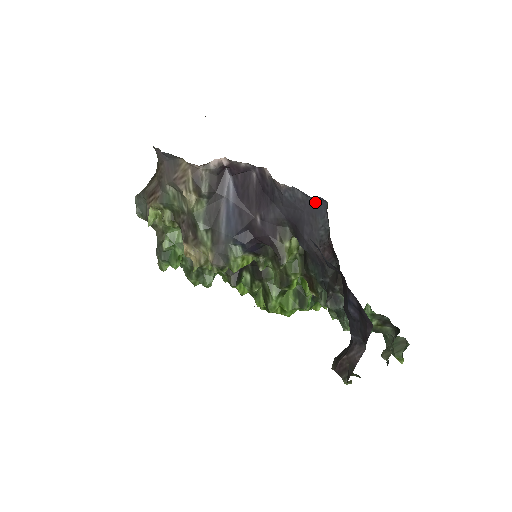
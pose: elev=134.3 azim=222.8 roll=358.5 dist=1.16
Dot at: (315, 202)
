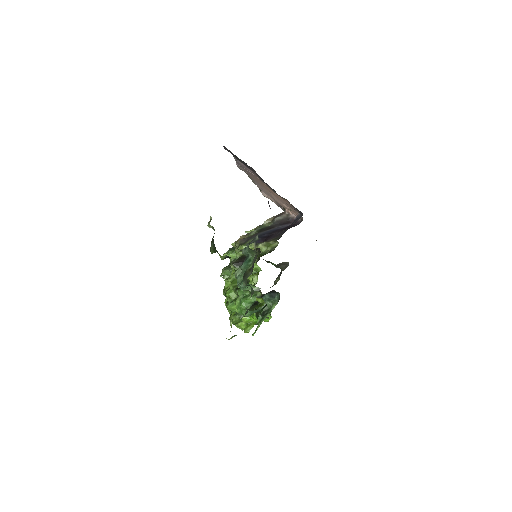
Dot at: occluded
